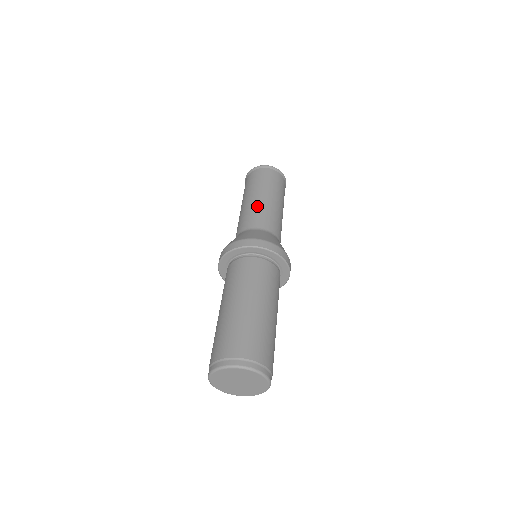
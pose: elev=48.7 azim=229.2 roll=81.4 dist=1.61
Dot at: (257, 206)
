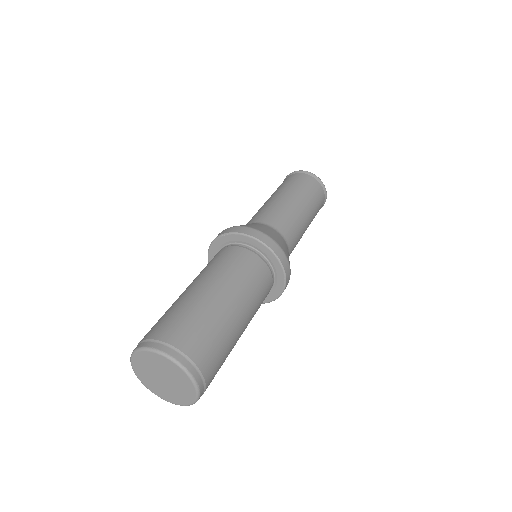
Dot at: (296, 215)
